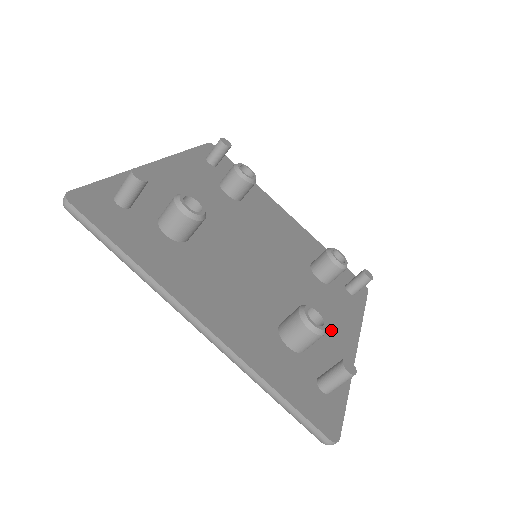
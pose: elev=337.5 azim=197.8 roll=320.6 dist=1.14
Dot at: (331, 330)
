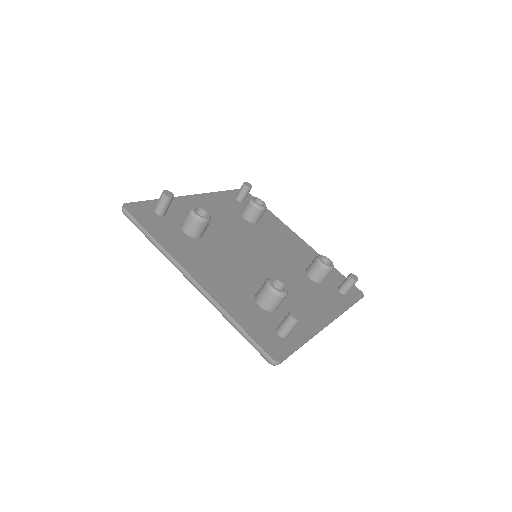
Dot at: (307, 308)
